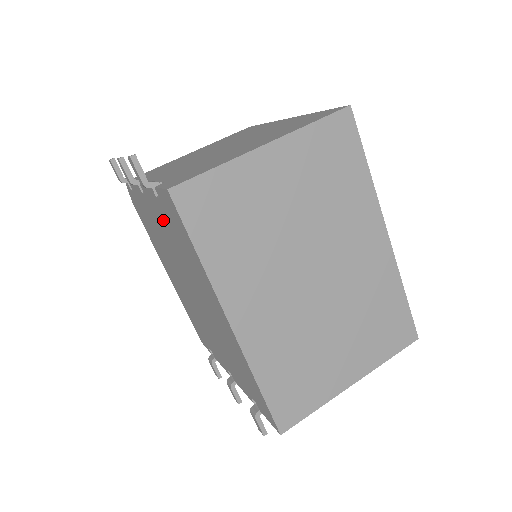
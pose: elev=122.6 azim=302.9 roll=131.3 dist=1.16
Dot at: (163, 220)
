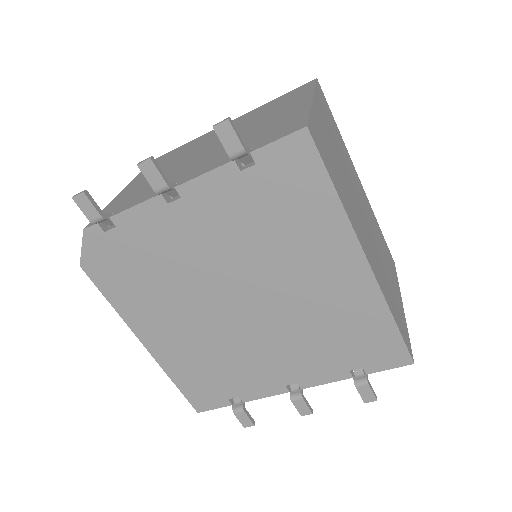
Dot at: (234, 207)
